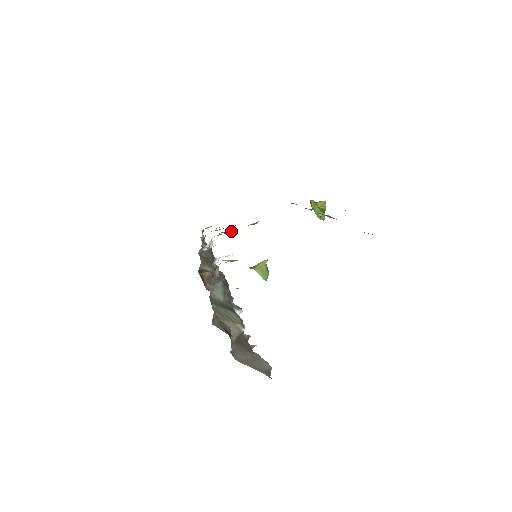
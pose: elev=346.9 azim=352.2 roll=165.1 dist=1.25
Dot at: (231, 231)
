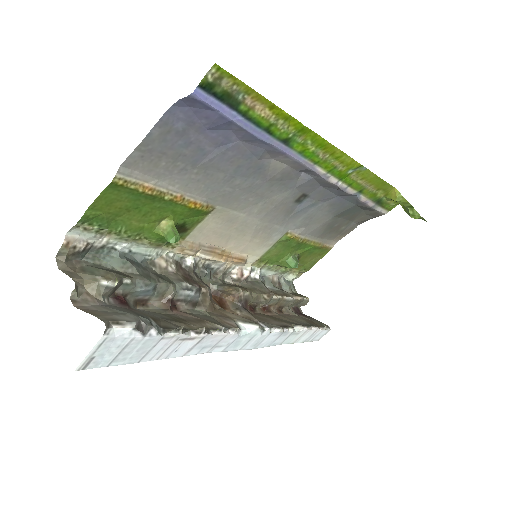
Dot at: (287, 260)
